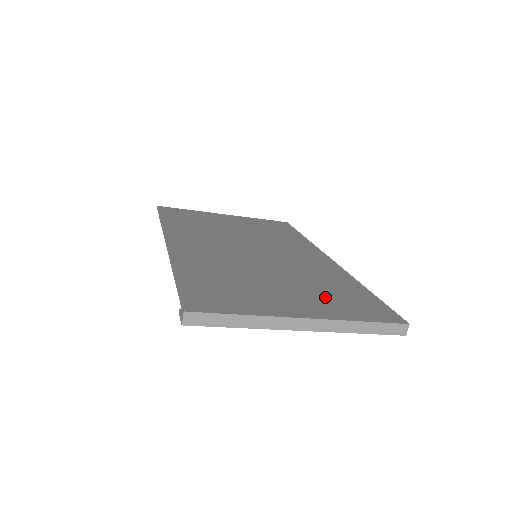
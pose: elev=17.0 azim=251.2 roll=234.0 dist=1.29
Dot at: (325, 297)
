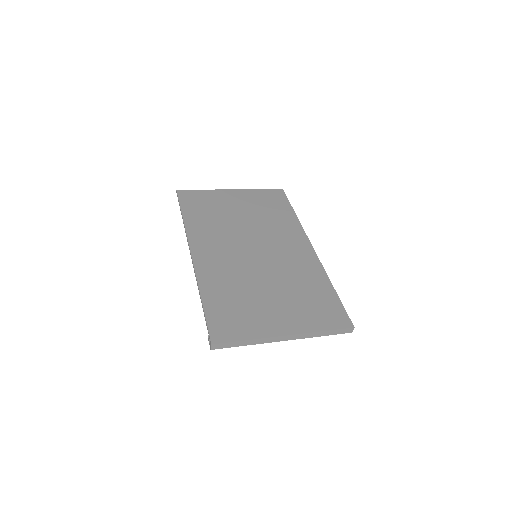
Dot at: (302, 306)
